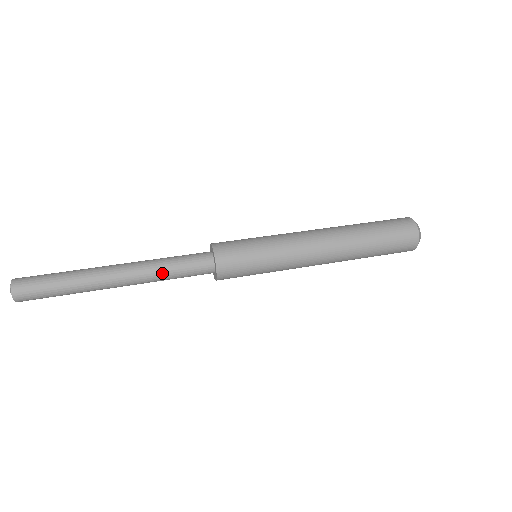
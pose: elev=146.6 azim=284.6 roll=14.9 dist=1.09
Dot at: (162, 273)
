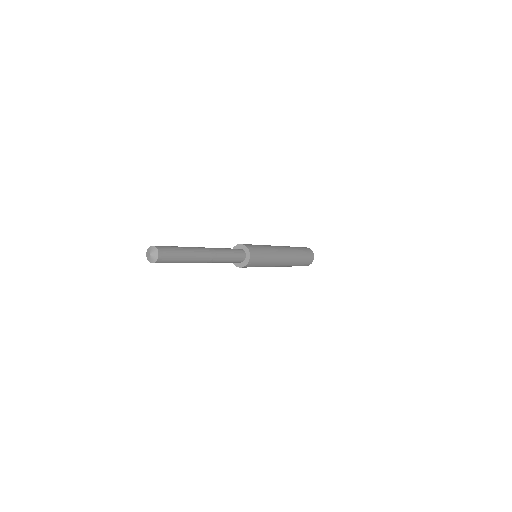
Dot at: (225, 258)
